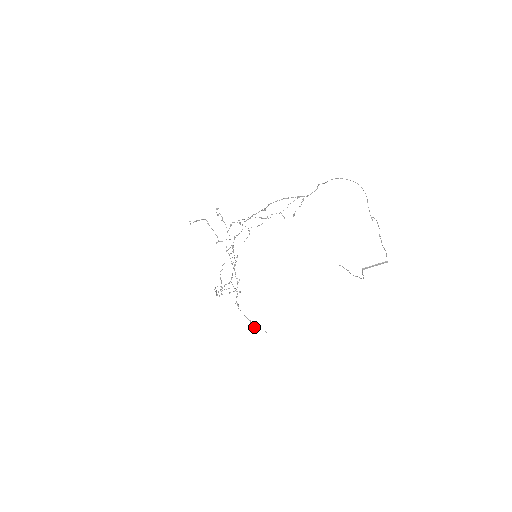
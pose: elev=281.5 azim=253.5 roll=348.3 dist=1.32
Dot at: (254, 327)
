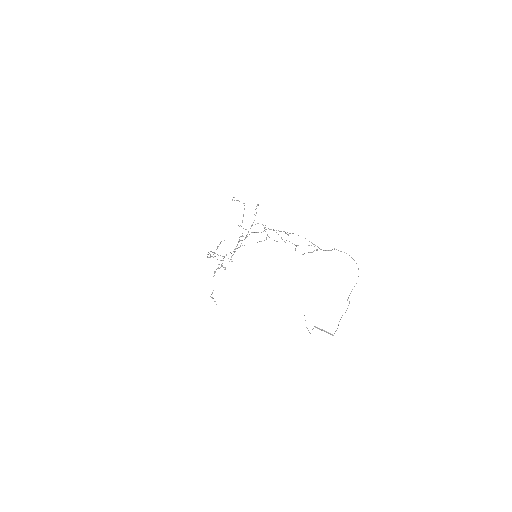
Dot at: occluded
